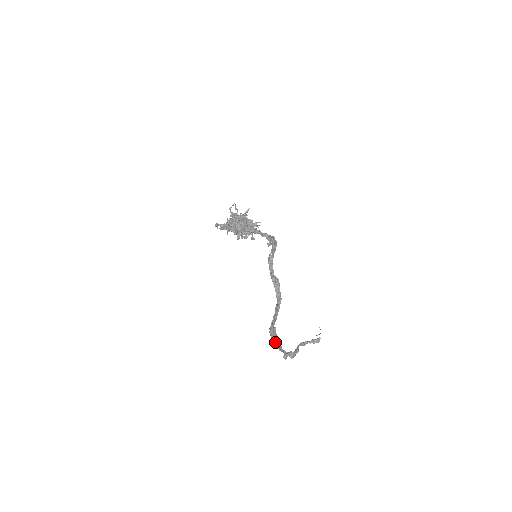
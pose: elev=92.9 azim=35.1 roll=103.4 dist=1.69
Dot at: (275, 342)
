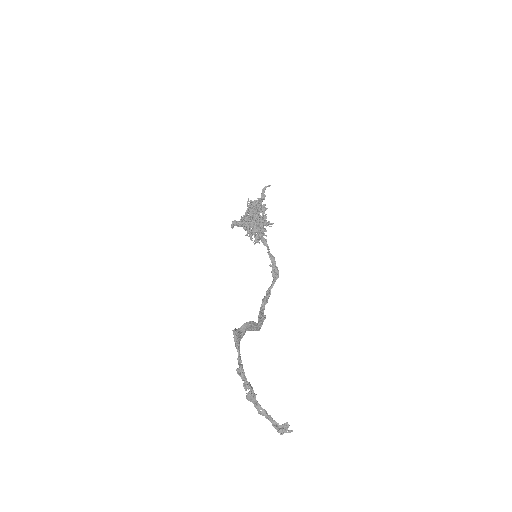
Dot at: (237, 336)
